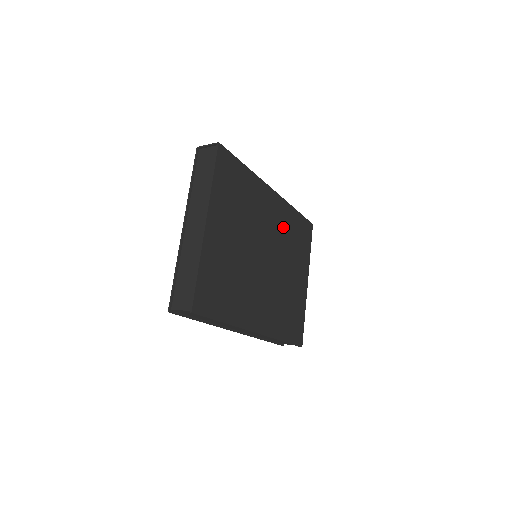
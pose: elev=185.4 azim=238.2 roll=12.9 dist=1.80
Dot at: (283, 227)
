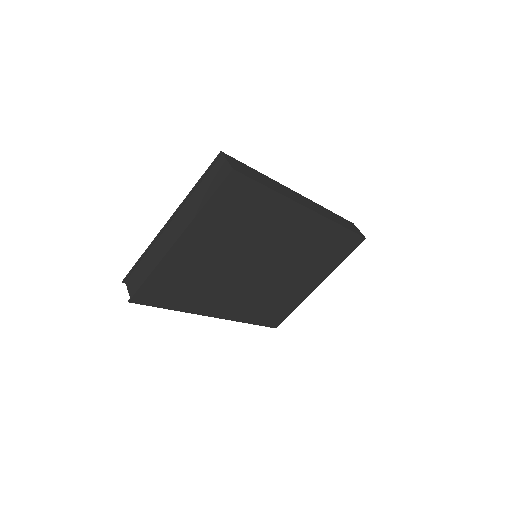
Dot at: (307, 241)
